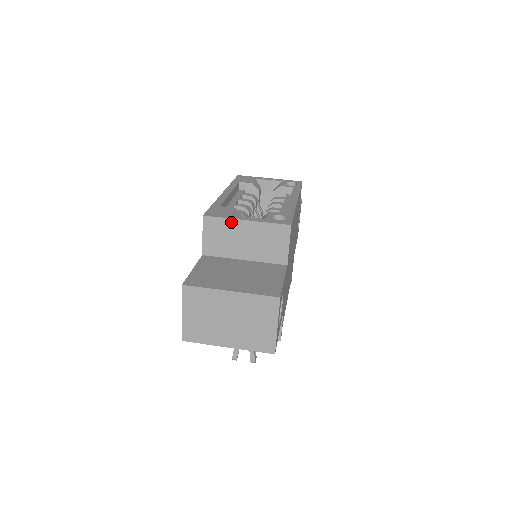
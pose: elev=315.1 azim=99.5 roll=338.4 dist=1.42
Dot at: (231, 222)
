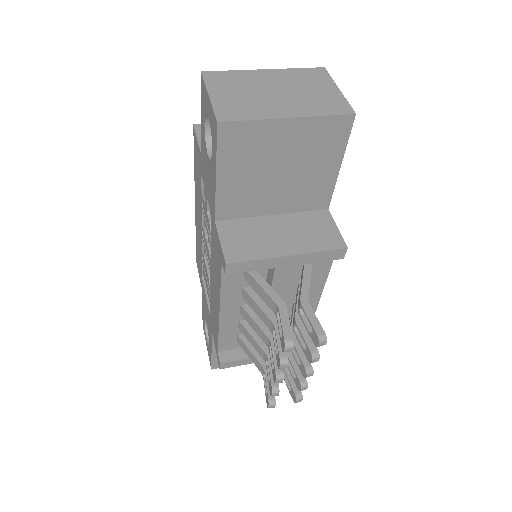
Dot at: occluded
